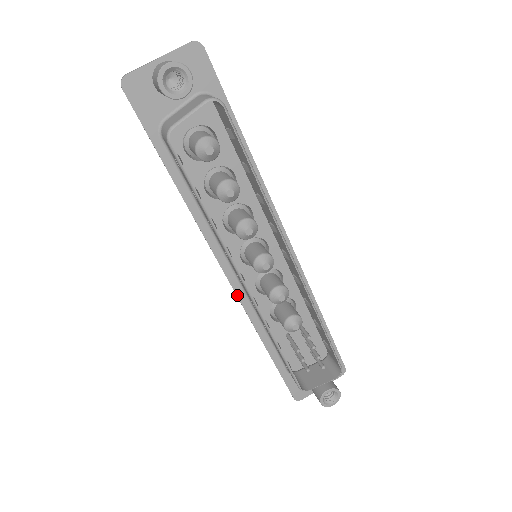
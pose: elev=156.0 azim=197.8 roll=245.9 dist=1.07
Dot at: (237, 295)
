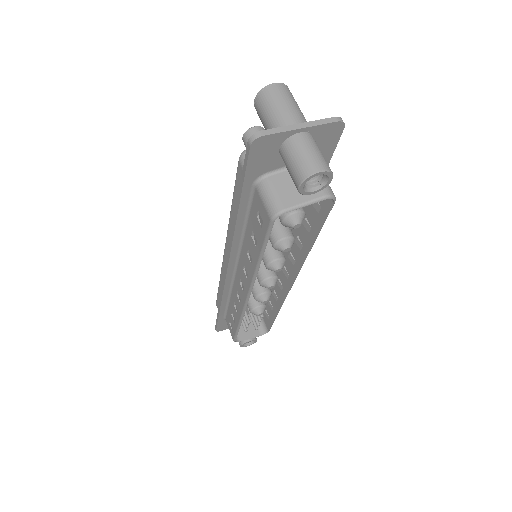
Dot at: (225, 281)
